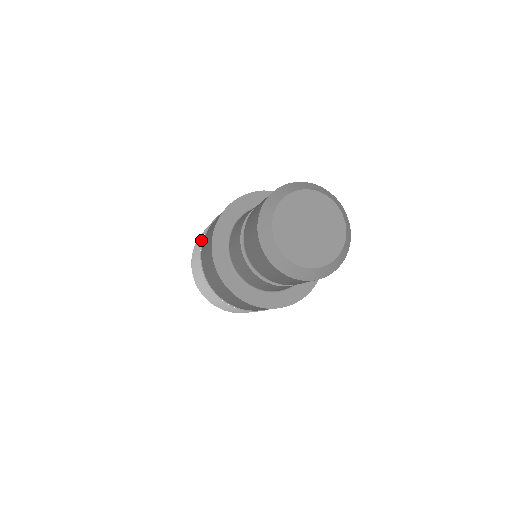
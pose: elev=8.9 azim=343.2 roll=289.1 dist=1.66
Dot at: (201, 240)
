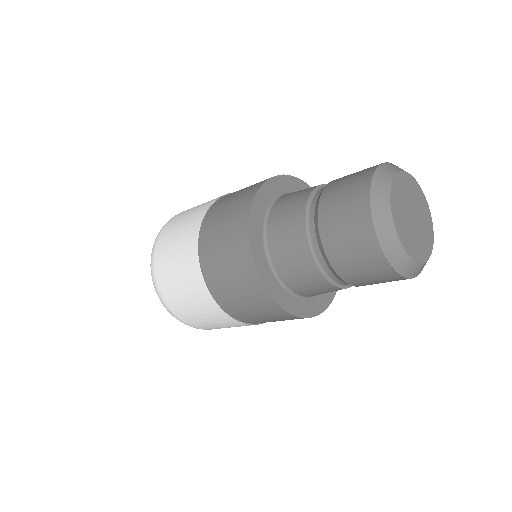
Dot at: occluded
